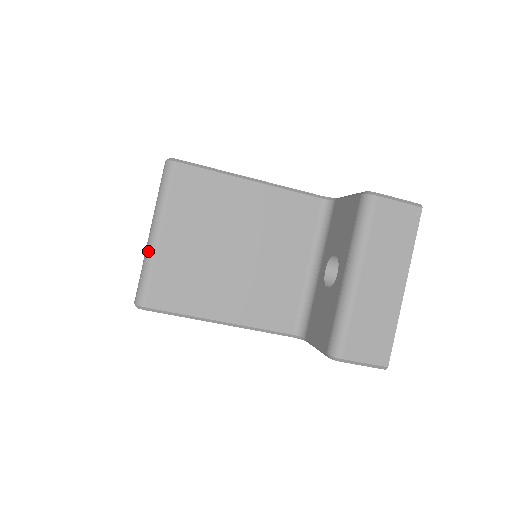
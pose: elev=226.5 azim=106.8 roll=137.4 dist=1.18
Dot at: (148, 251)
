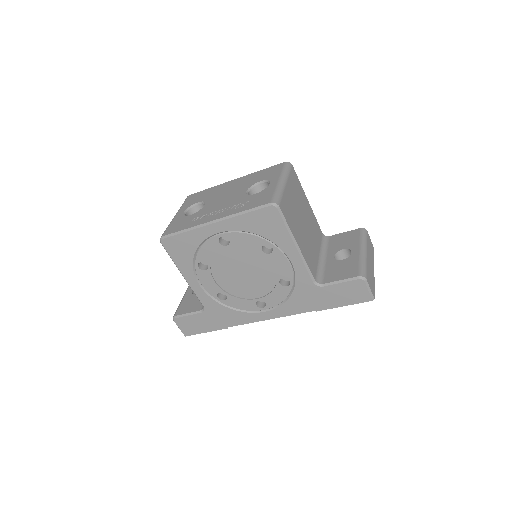
Dot at: (281, 186)
